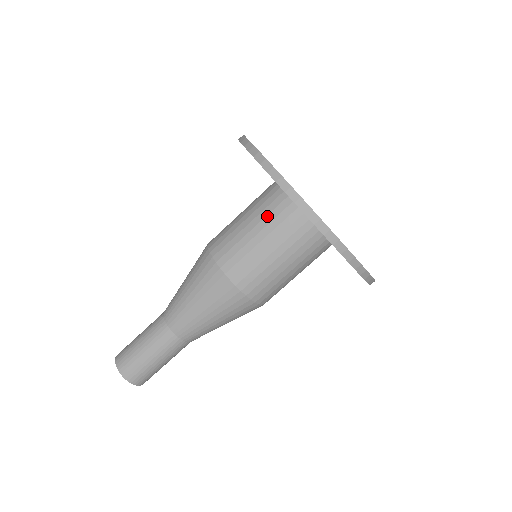
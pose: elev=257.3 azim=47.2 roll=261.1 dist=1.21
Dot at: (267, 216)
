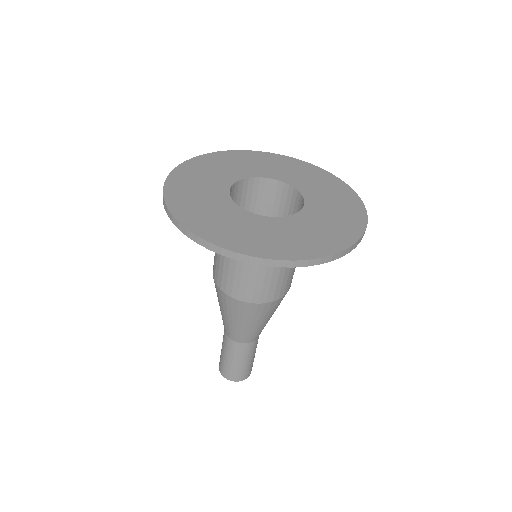
Dot at: occluded
